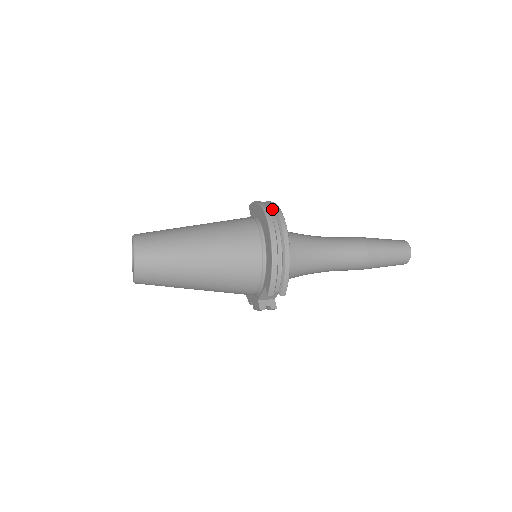
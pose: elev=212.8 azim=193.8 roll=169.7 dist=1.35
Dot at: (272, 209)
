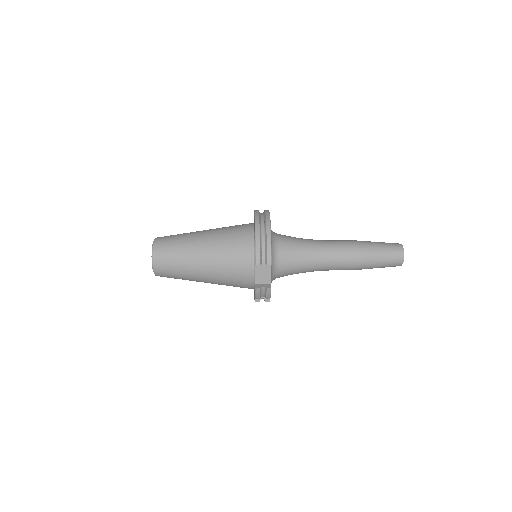
Dot at: occluded
